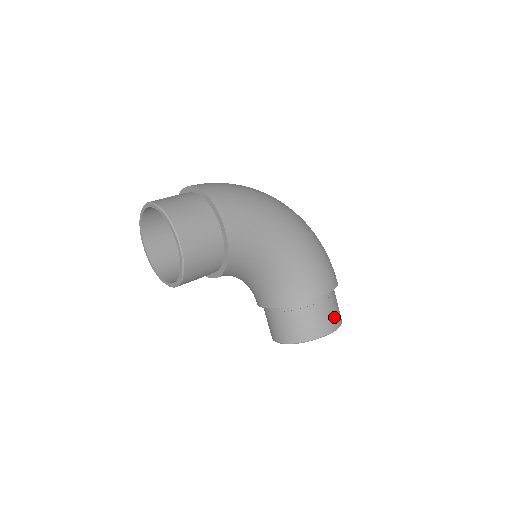
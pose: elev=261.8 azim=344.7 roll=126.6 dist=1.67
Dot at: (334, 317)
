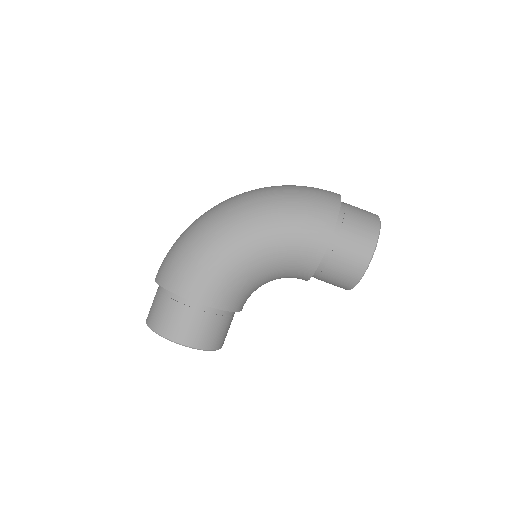
Dot at: (362, 241)
